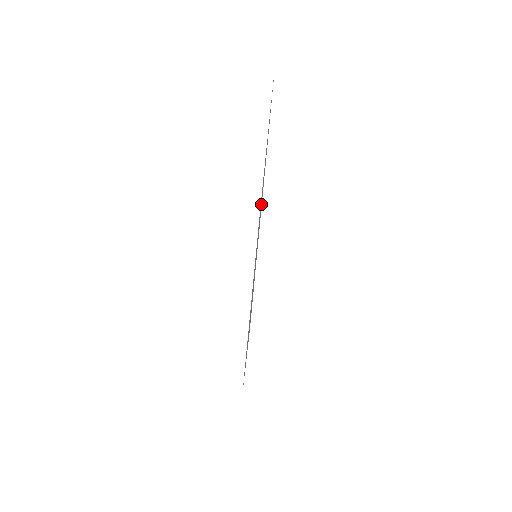
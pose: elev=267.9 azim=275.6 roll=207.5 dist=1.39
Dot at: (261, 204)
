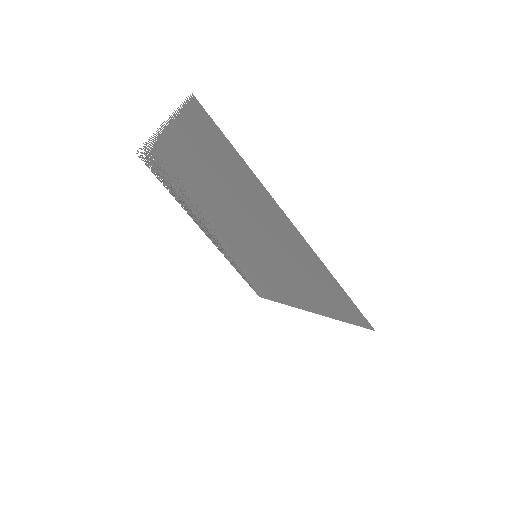
Dot at: (183, 164)
